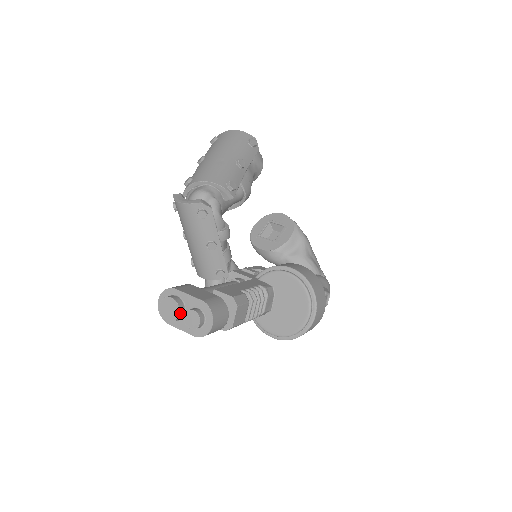
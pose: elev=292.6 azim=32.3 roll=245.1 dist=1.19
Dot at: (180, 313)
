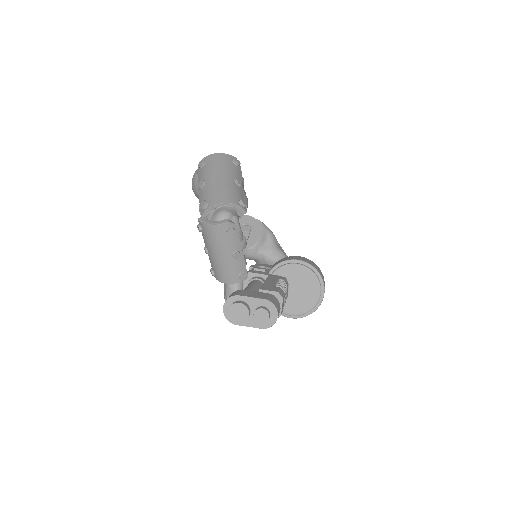
Dot at: (249, 313)
